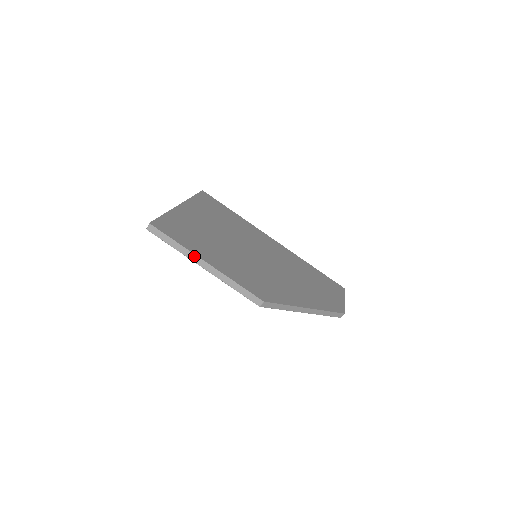
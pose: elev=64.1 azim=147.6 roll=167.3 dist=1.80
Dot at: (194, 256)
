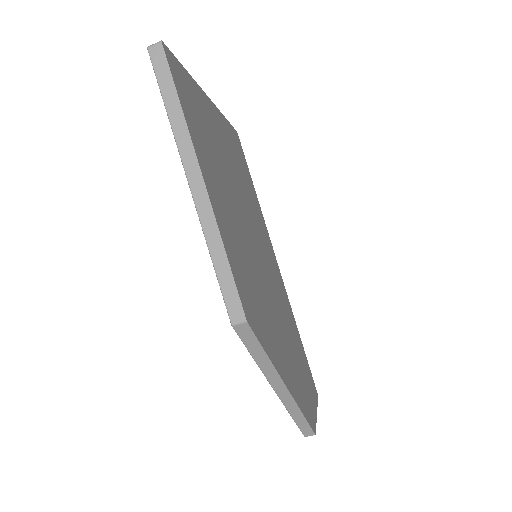
Dot at: (191, 152)
